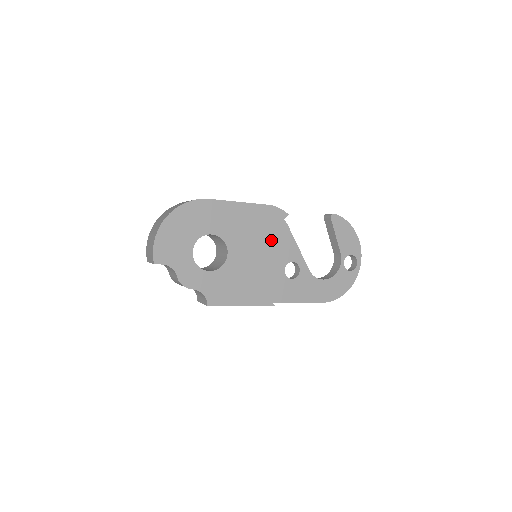
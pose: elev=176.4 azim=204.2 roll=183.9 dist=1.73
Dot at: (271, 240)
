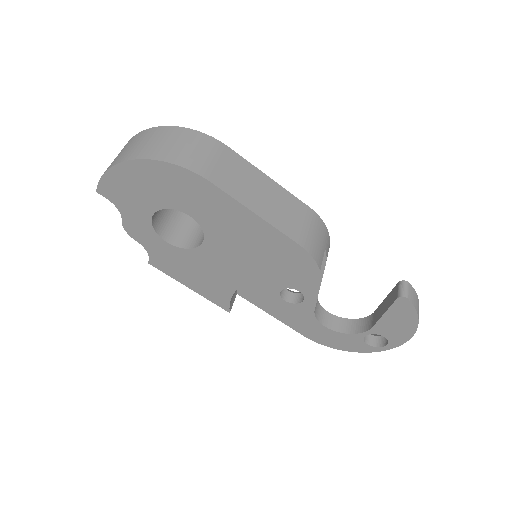
Dot at: occluded
